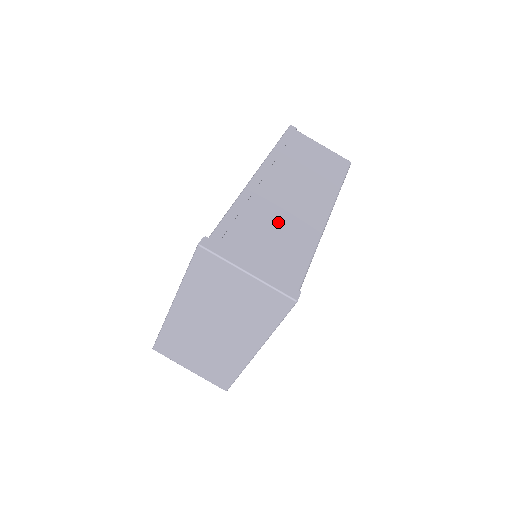
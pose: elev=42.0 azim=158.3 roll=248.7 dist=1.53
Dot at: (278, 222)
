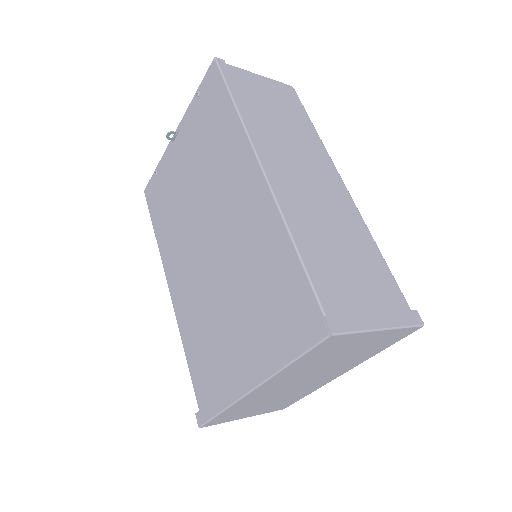
Dot at: (332, 230)
